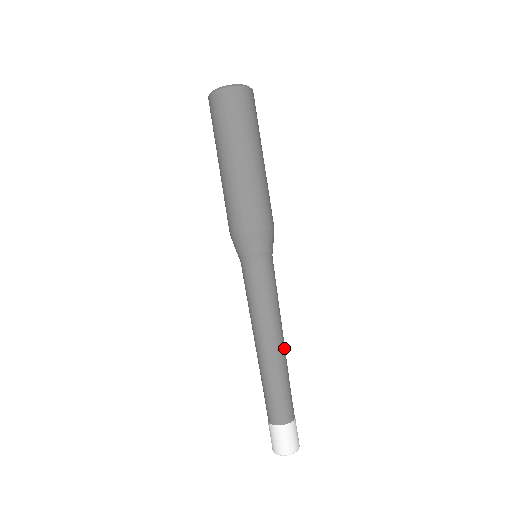
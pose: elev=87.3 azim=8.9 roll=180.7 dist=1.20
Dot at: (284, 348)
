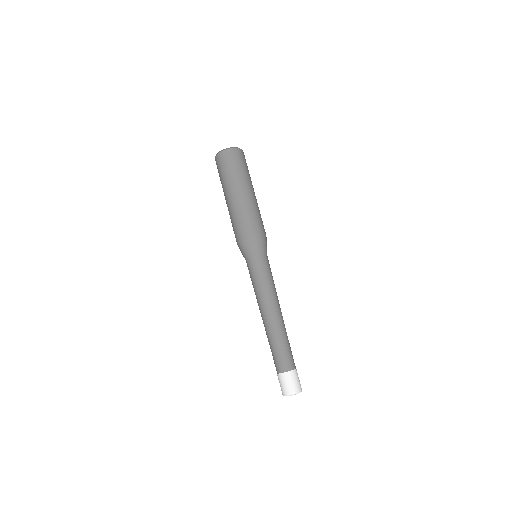
Dot at: (281, 317)
